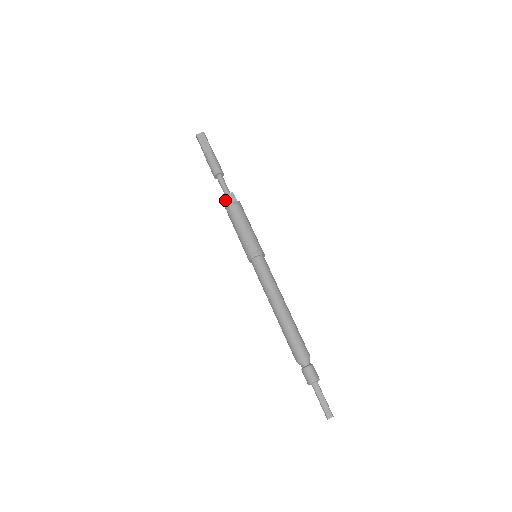
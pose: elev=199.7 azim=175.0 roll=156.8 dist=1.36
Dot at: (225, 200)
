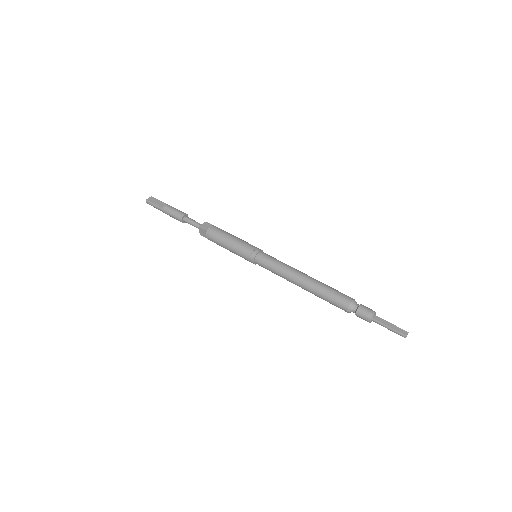
Dot at: (203, 228)
